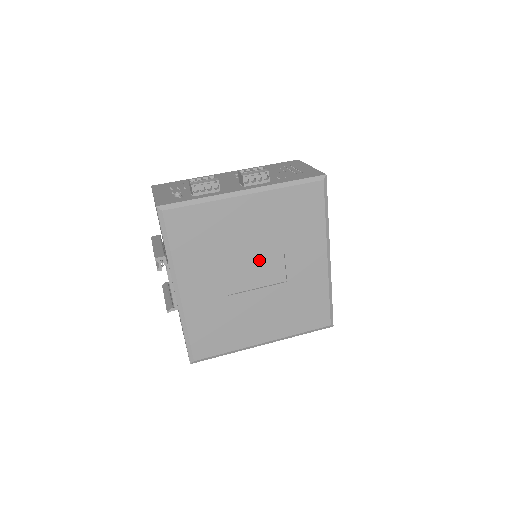
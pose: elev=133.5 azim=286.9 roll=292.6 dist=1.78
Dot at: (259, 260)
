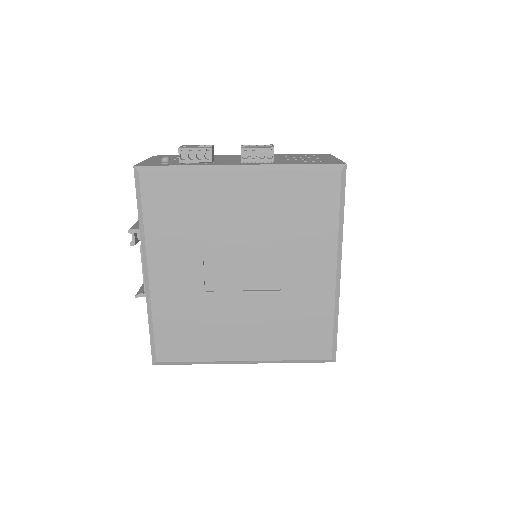
Dot at: (249, 256)
